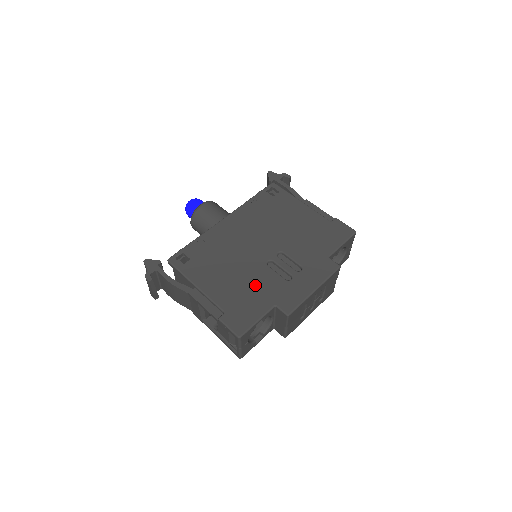
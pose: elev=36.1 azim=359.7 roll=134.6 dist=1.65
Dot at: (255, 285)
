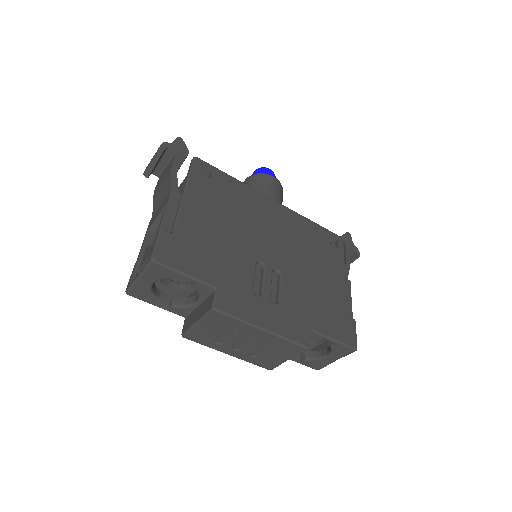
Dot at: (225, 256)
